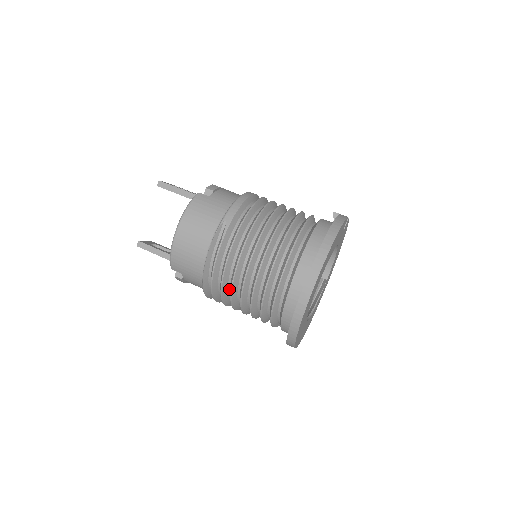
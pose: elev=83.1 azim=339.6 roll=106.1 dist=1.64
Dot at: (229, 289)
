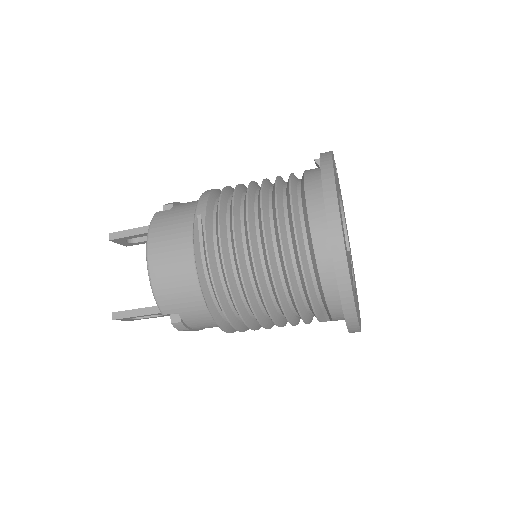
Dot at: (242, 294)
